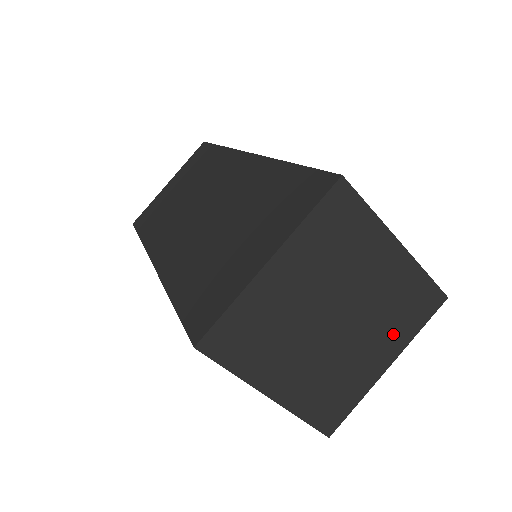
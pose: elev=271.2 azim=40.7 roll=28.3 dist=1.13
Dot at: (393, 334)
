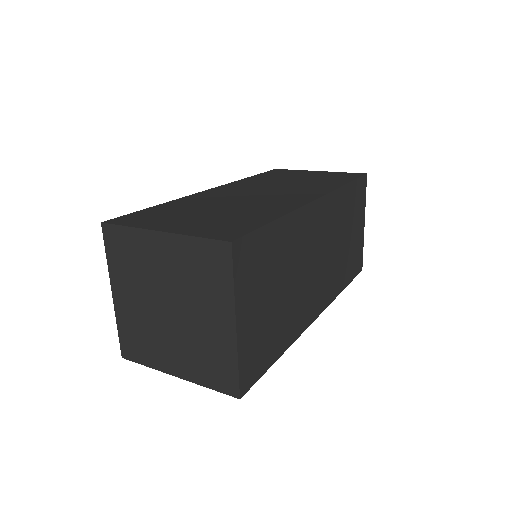
Dot at: (215, 298)
